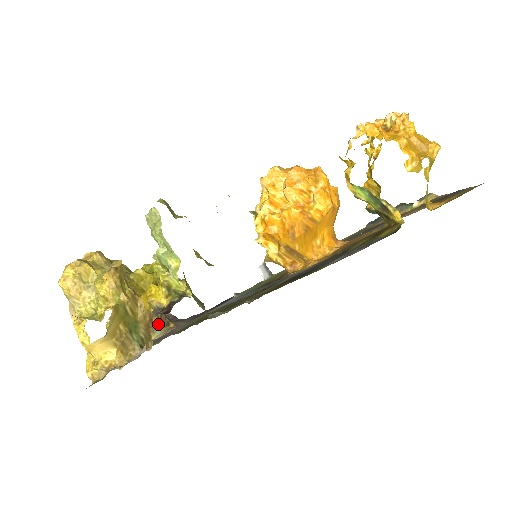
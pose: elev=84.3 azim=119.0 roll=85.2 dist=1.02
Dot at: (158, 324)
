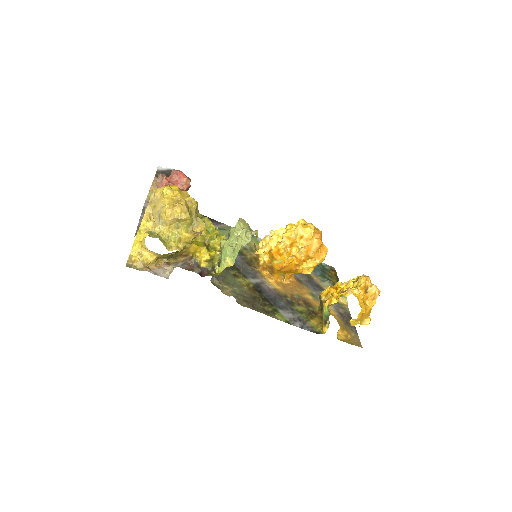
Dot at: occluded
